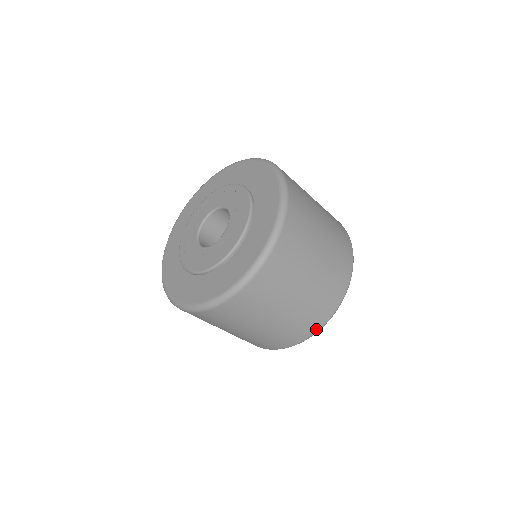
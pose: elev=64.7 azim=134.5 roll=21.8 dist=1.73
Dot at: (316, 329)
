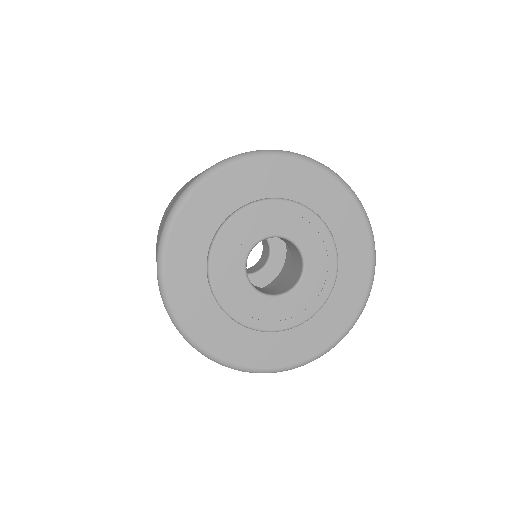
Dot at: occluded
